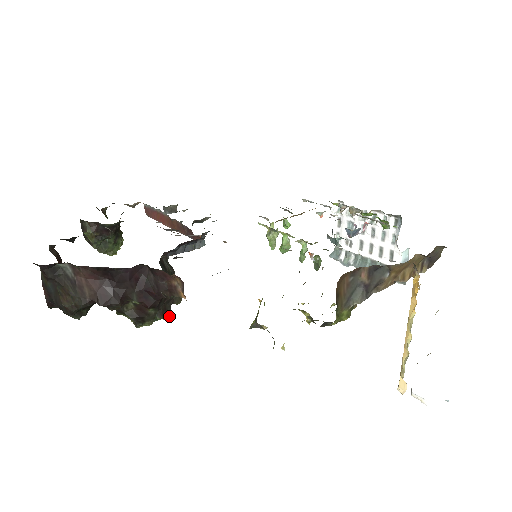
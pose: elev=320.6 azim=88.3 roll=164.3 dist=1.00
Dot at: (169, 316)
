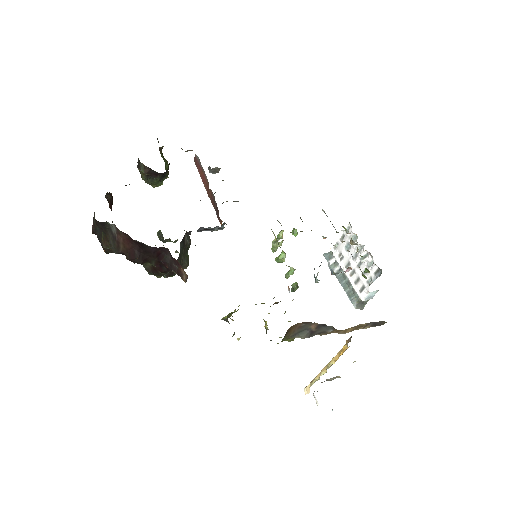
Dot at: (174, 275)
